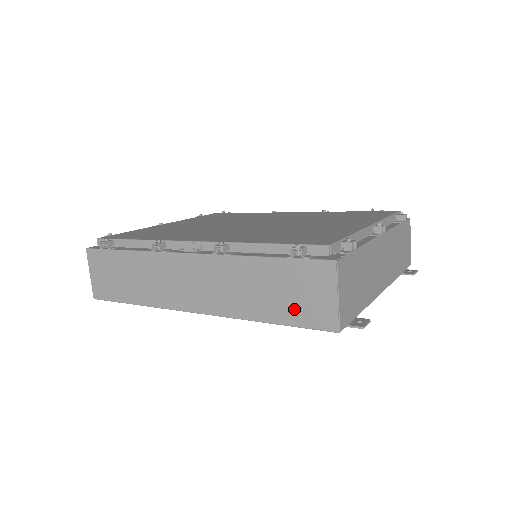
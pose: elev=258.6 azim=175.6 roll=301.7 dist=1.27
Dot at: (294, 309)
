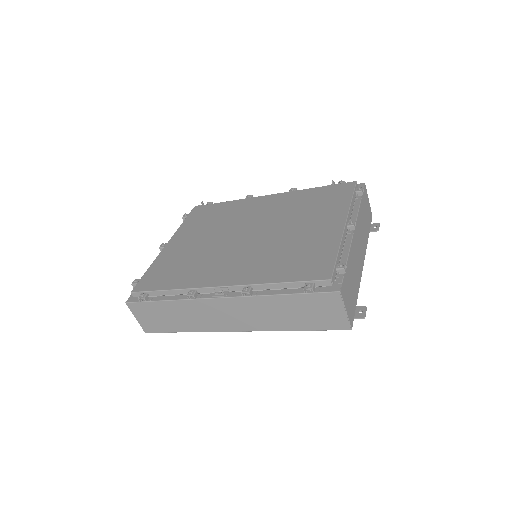
Dot at: (315, 321)
